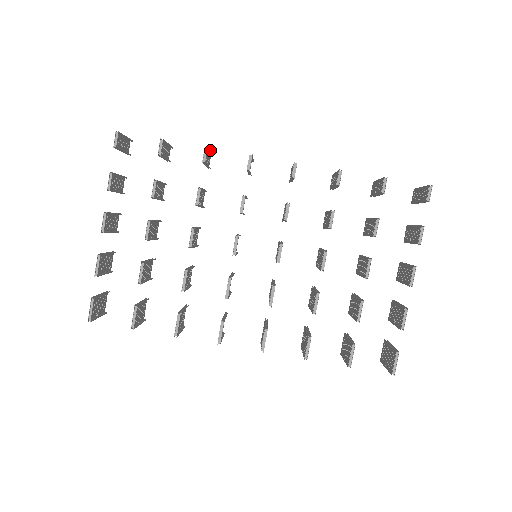
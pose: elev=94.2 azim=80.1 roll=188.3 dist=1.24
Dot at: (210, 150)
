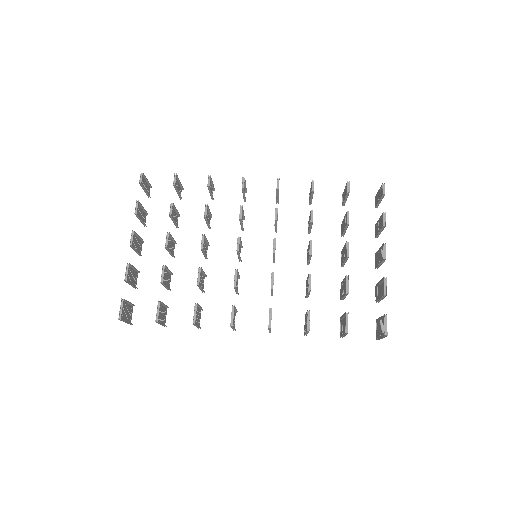
Dot at: (212, 182)
